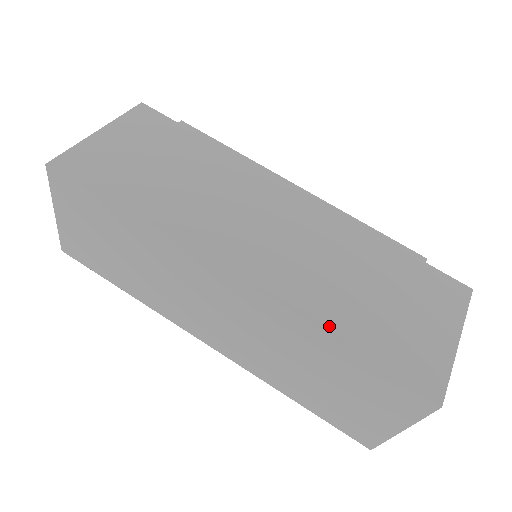
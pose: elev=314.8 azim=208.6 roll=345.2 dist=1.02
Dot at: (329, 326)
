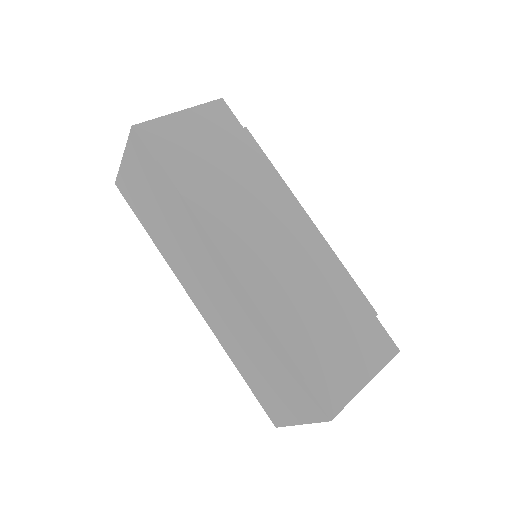
Dot at: (281, 334)
